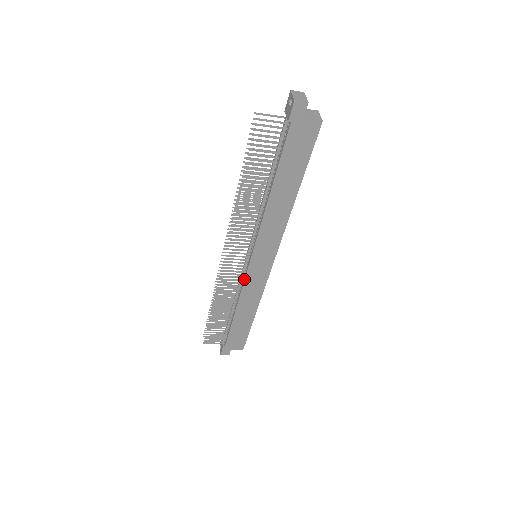
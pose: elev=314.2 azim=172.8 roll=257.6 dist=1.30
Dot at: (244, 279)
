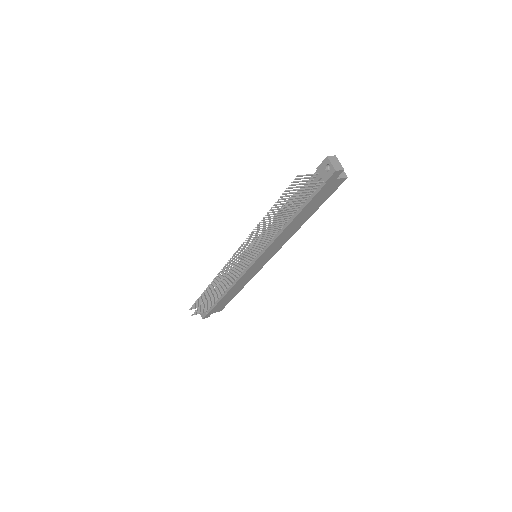
Dot at: (244, 273)
